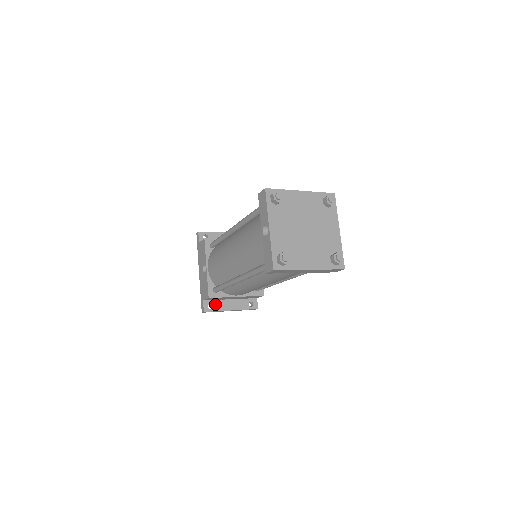
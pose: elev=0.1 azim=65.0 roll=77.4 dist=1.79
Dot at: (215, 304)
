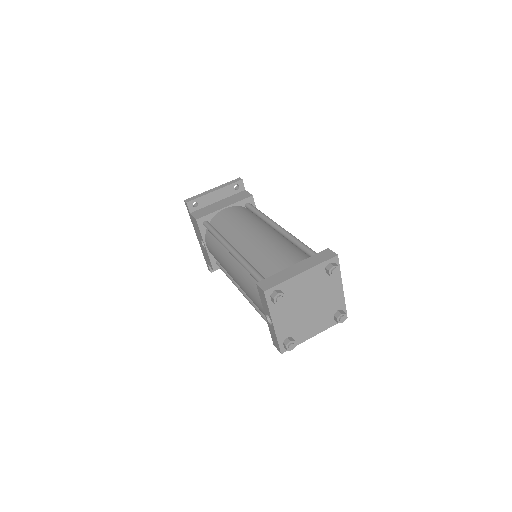
Dot at: occluded
